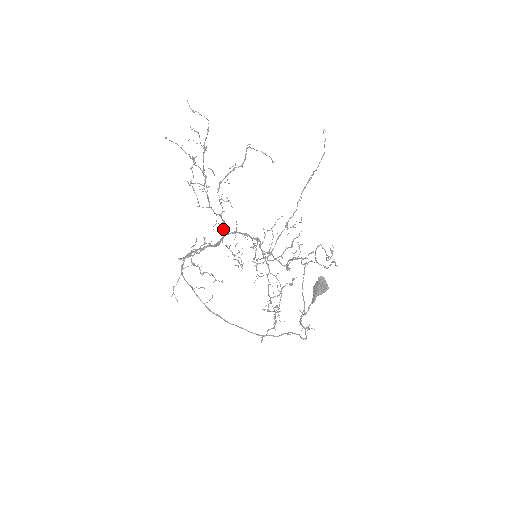
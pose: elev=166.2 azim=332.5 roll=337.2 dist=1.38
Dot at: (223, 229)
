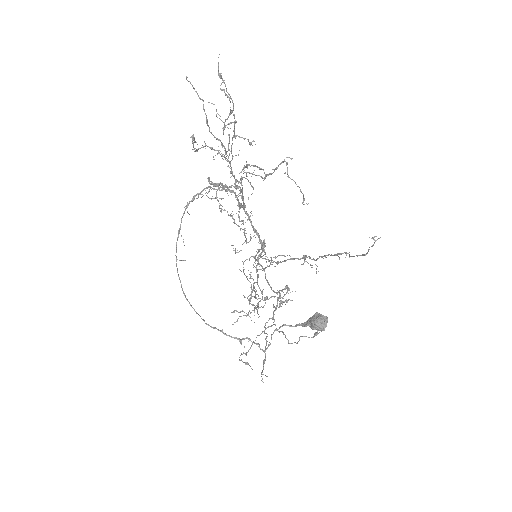
Dot at: (243, 201)
